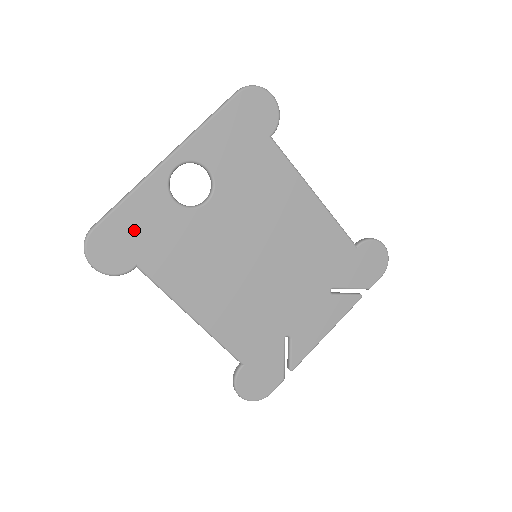
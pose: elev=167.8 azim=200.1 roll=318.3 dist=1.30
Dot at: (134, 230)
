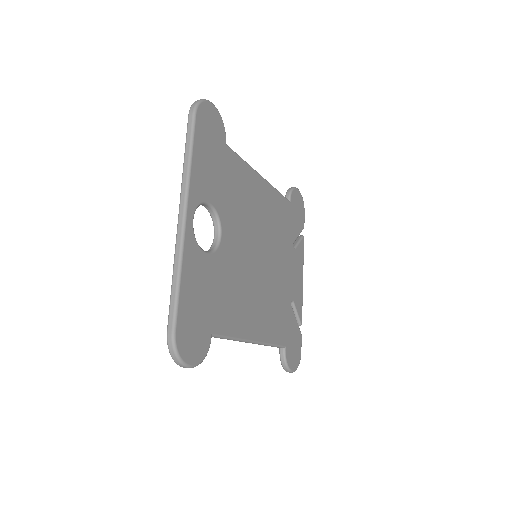
Dot at: (197, 304)
